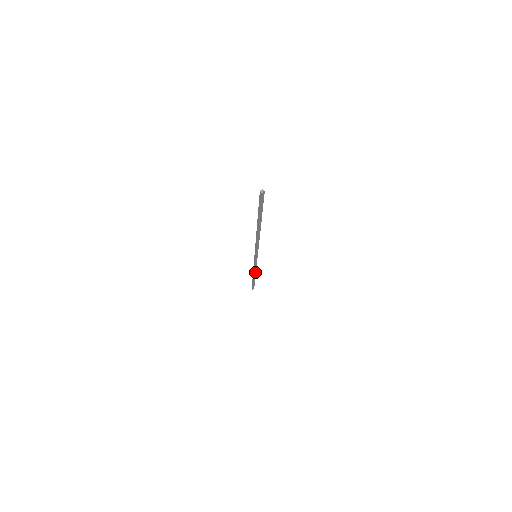
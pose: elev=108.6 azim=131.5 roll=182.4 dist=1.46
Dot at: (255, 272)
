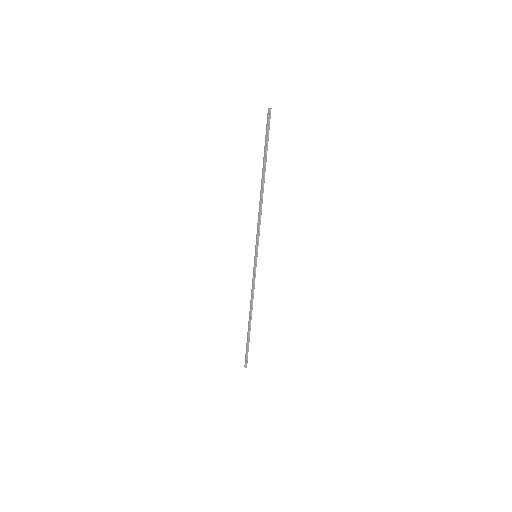
Dot at: (252, 306)
